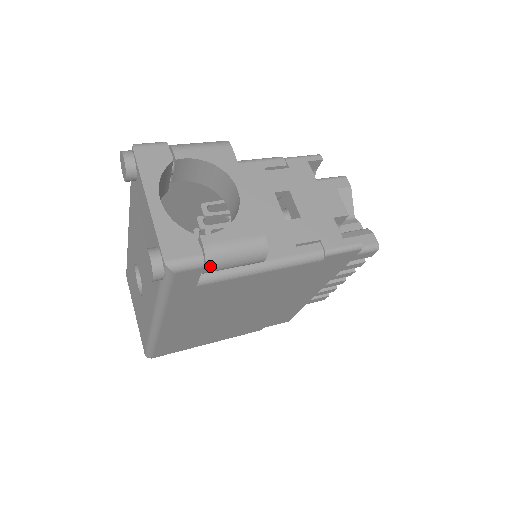
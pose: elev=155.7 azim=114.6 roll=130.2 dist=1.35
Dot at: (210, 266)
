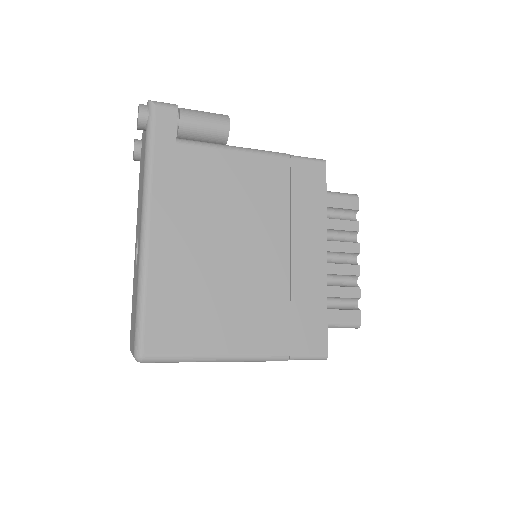
Dot at: (183, 113)
